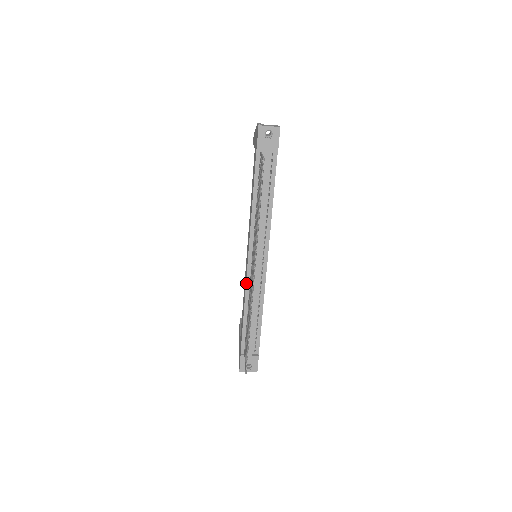
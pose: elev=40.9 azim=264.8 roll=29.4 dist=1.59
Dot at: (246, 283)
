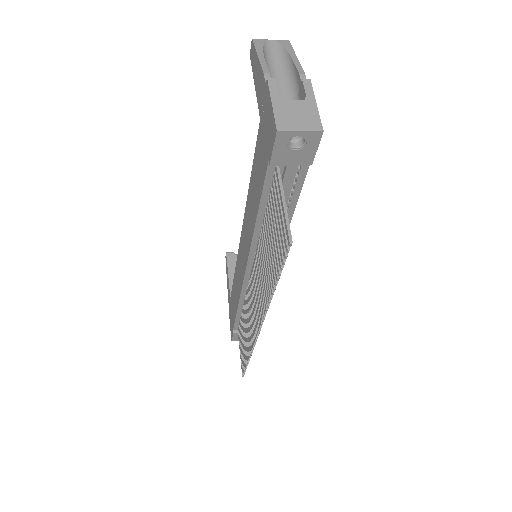
Dot at: (242, 289)
